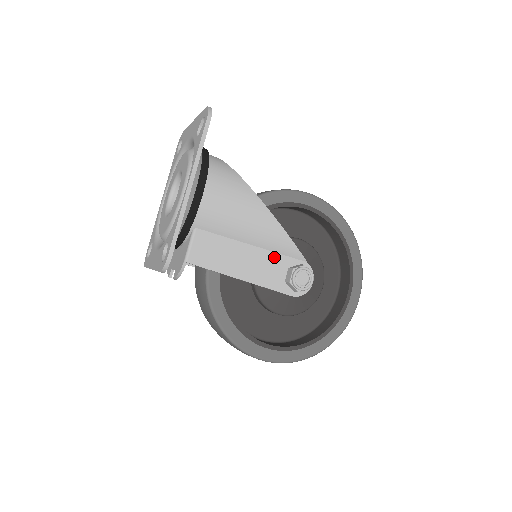
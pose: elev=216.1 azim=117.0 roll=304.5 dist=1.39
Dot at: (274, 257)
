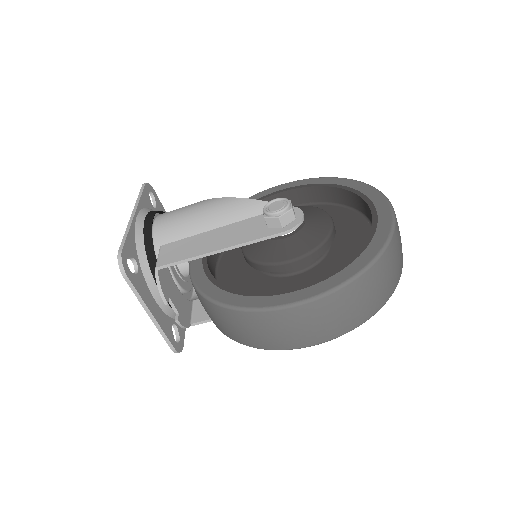
Dot at: (247, 222)
